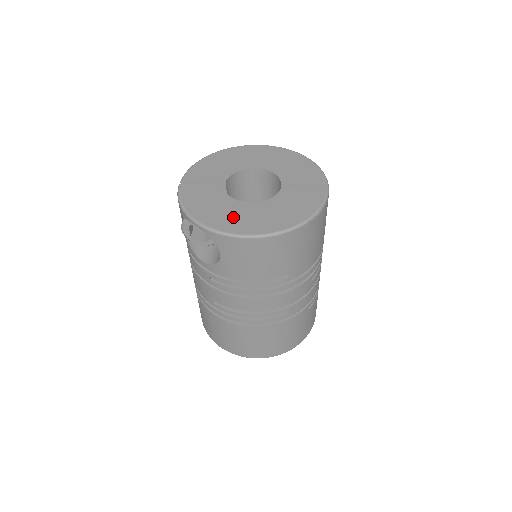
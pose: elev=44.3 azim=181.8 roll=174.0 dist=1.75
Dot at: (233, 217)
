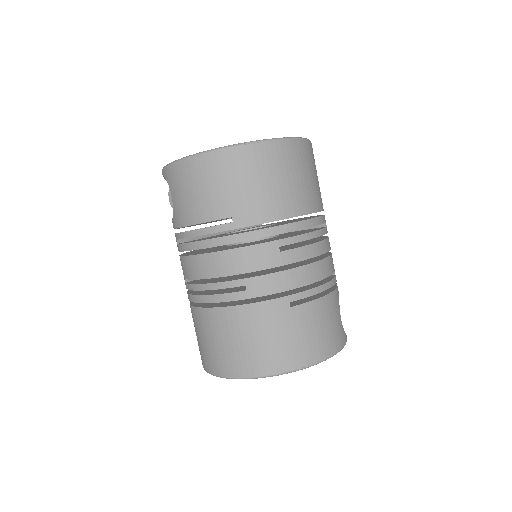
Dot at: occluded
